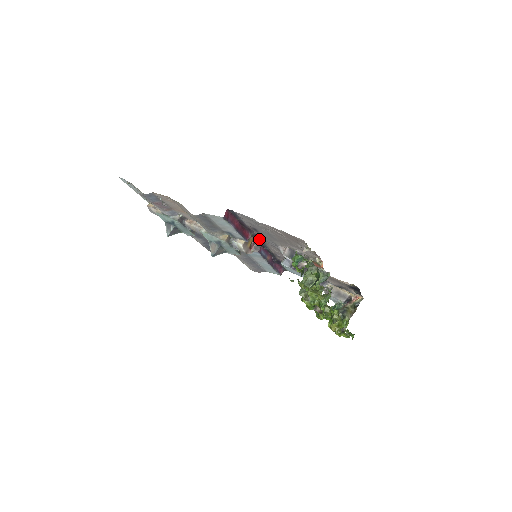
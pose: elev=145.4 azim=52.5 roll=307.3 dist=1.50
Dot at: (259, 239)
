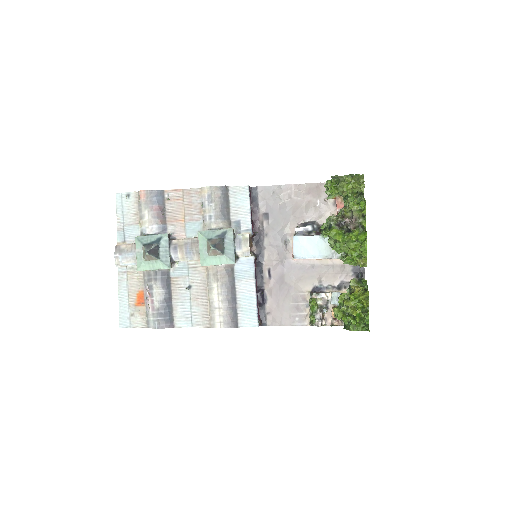
Dot at: (260, 241)
